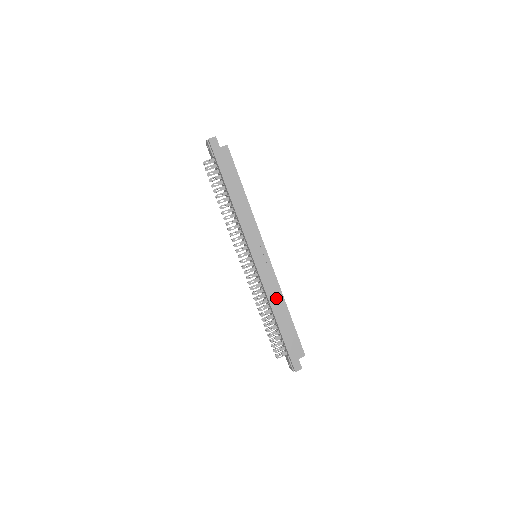
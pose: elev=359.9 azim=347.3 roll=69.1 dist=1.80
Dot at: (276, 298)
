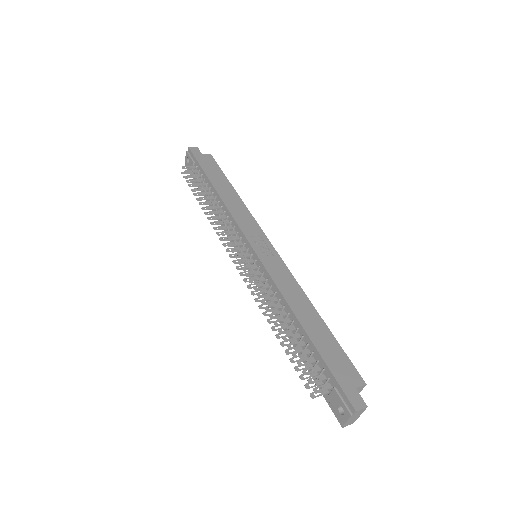
Dot at: (295, 296)
